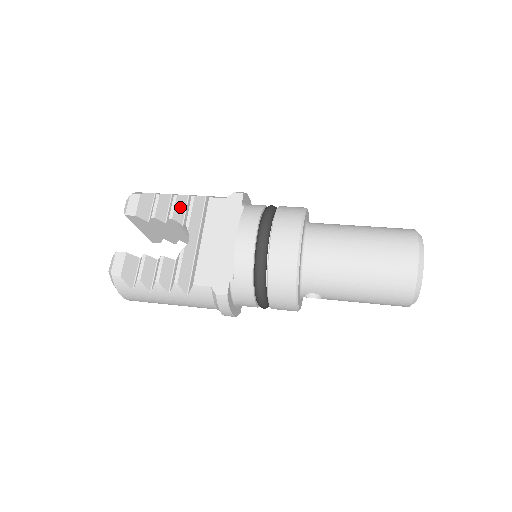
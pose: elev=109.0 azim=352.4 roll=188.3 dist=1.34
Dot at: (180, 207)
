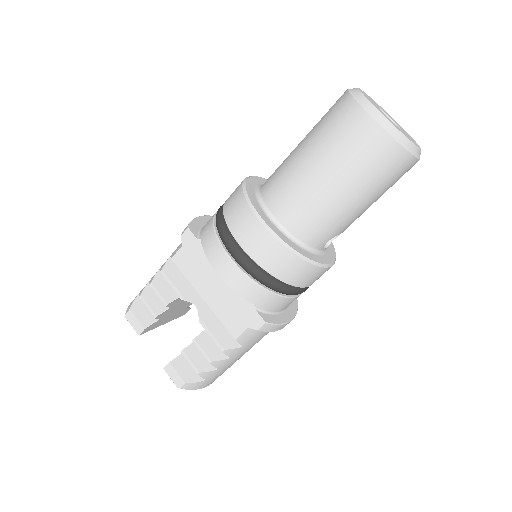
Dot at: (163, 287)
